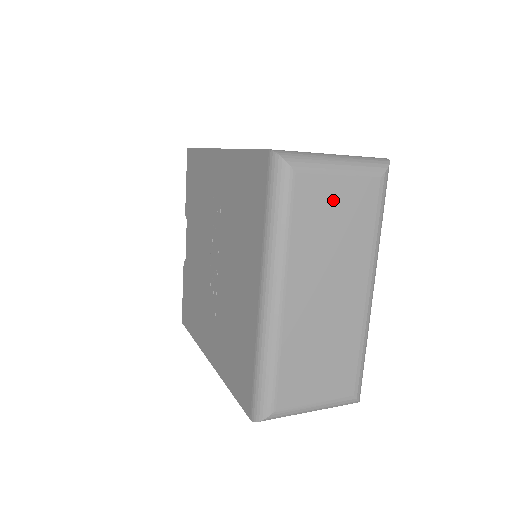
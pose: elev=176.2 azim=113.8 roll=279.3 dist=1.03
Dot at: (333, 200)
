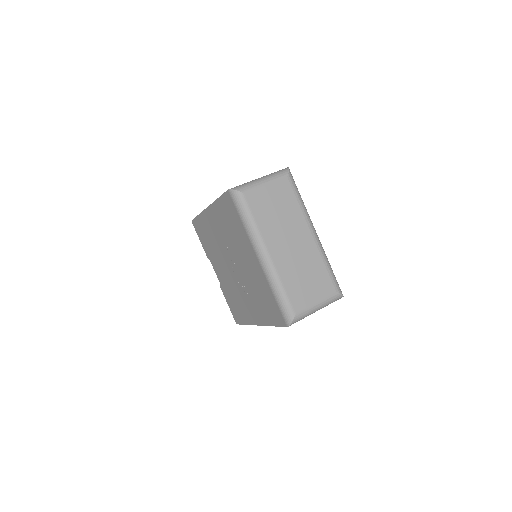
Dot at: (269, 198)
